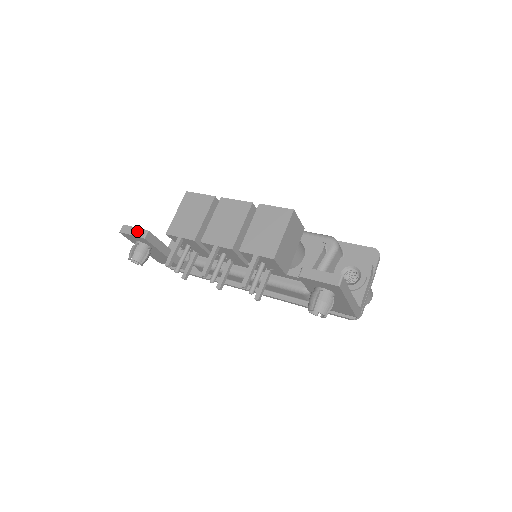
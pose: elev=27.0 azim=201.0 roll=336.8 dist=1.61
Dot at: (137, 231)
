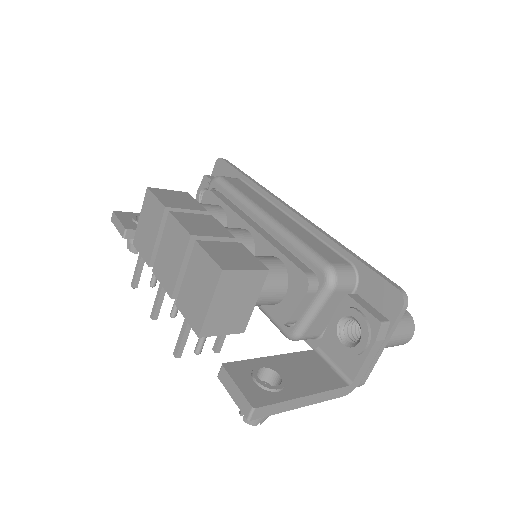
Dot at: (119, 226)
